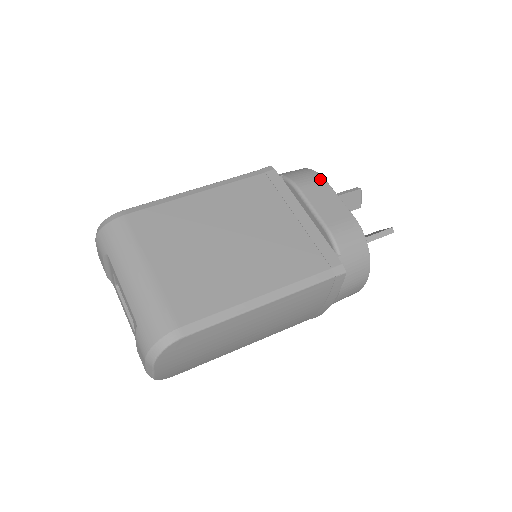
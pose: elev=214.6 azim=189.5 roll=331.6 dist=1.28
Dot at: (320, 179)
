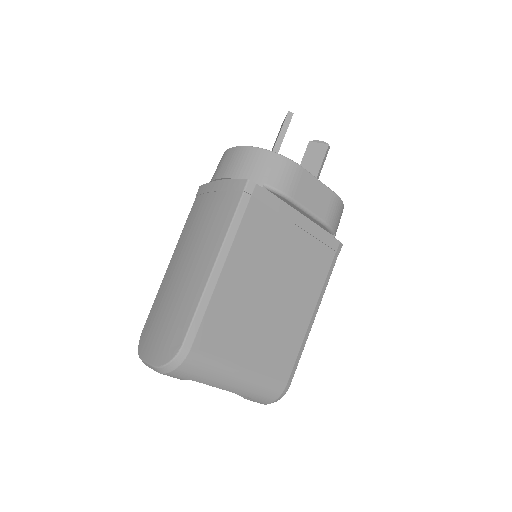
Dot at: (298, 170)
